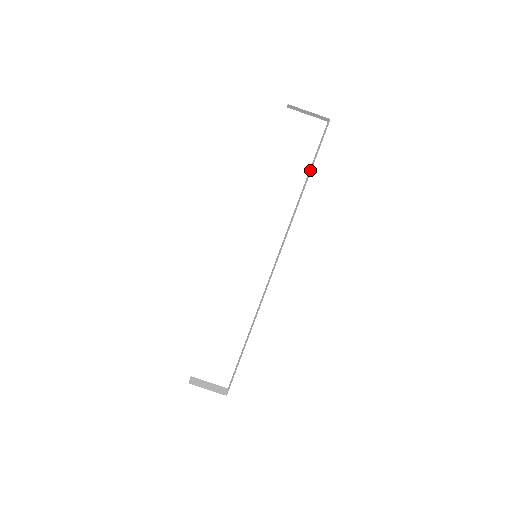
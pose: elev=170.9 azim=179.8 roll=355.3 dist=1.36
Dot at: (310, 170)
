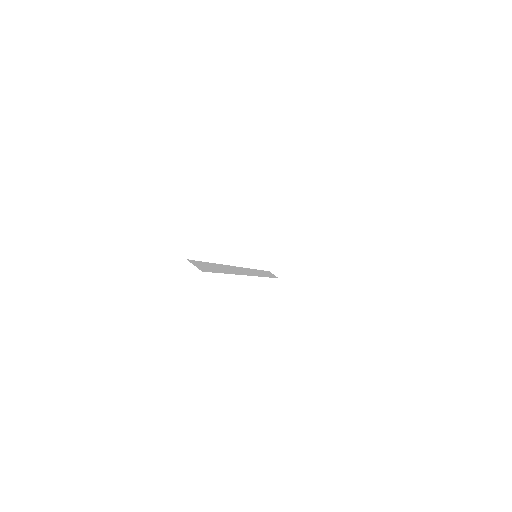
Dot at: occluded
